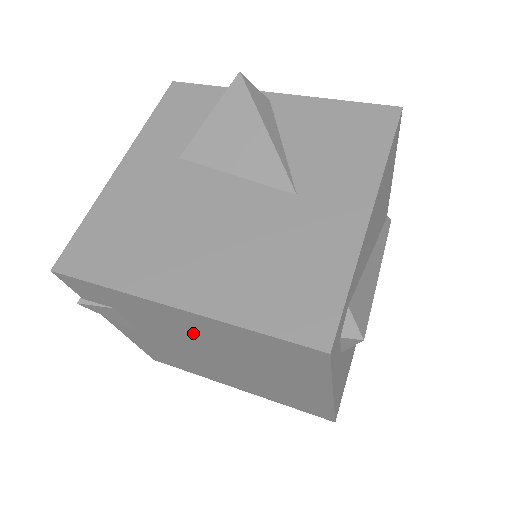
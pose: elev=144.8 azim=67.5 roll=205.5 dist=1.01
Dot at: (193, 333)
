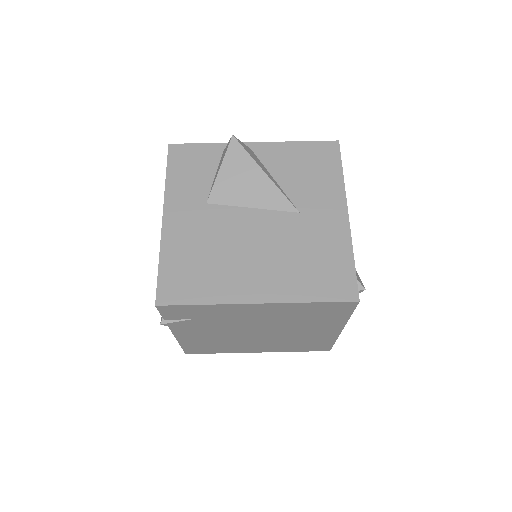
Dot at: (256, 318)
